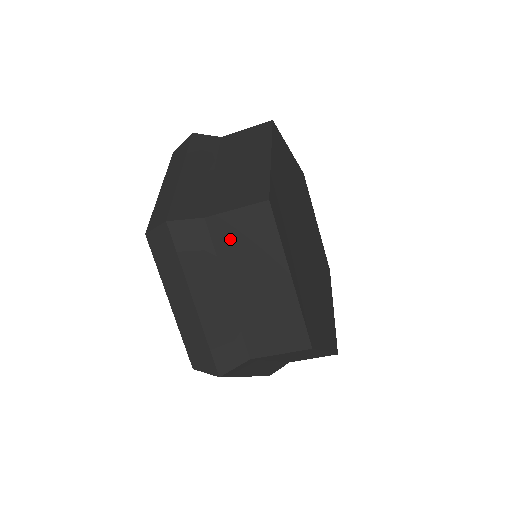
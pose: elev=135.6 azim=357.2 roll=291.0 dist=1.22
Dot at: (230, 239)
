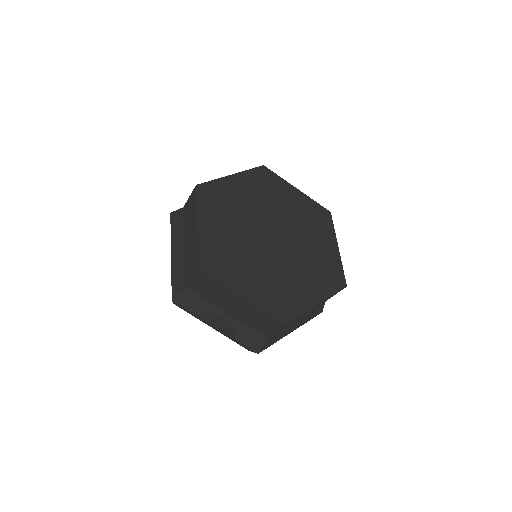
Dot at: occluded
